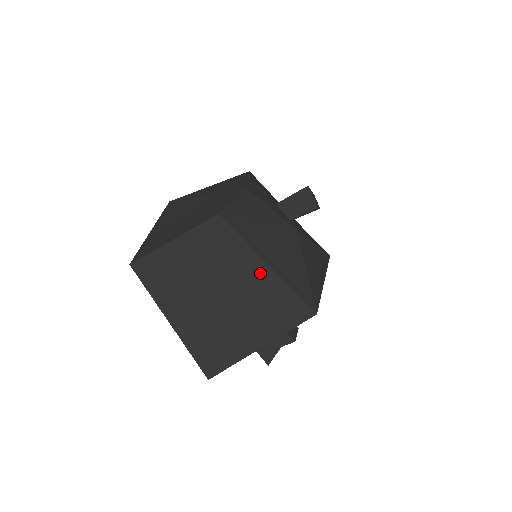
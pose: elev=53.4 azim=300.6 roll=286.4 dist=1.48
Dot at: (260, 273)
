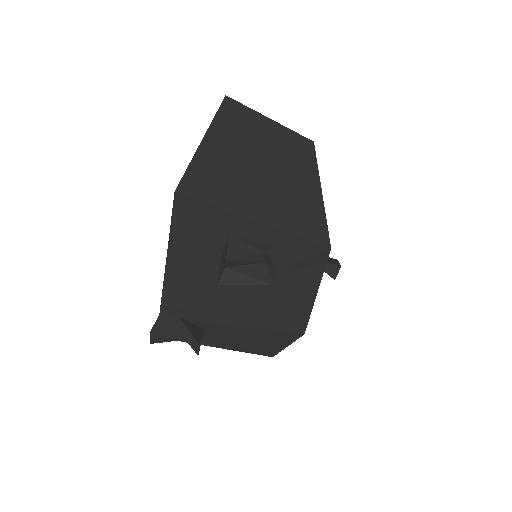
Dot at: (311, 185)
